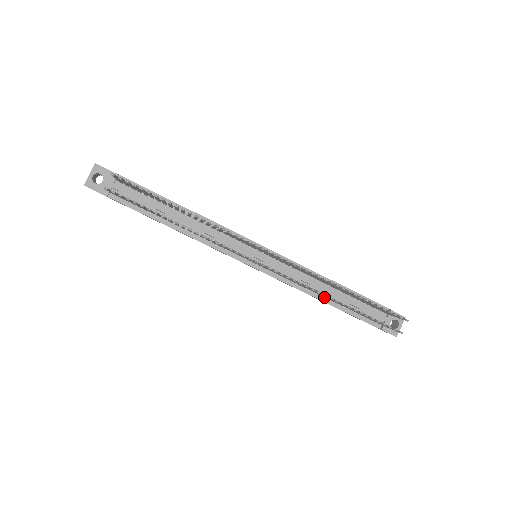
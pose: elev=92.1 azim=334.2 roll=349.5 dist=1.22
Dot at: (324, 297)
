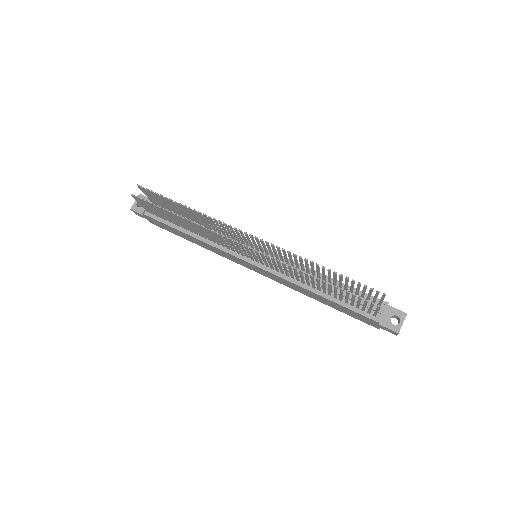
Dot at: (317, 290)
